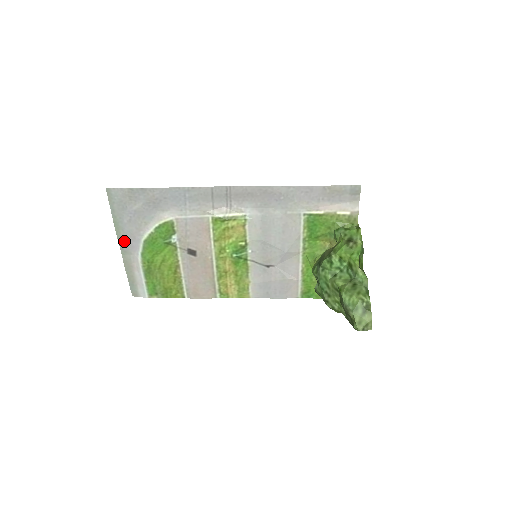
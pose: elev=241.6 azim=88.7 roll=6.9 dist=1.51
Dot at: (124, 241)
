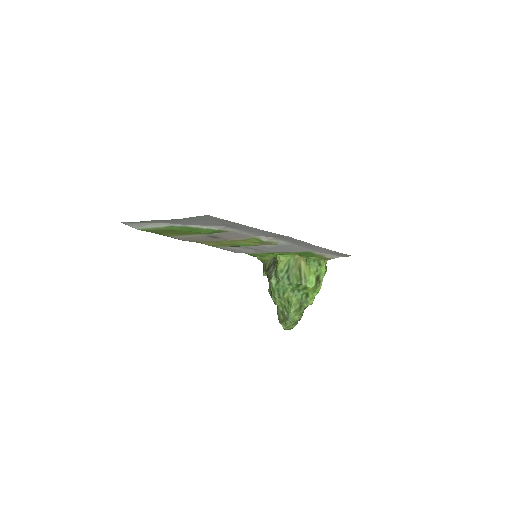
Dot at: (169, 221)
